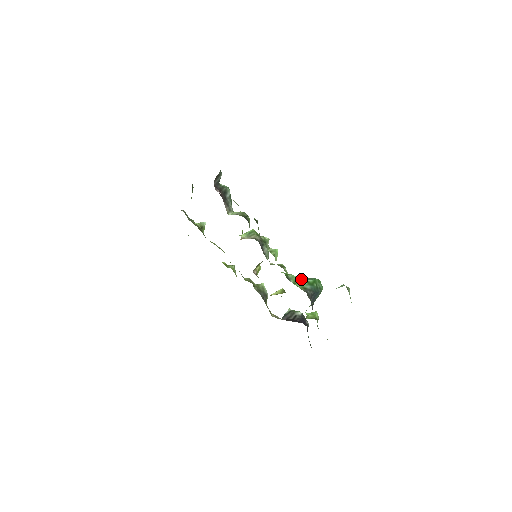
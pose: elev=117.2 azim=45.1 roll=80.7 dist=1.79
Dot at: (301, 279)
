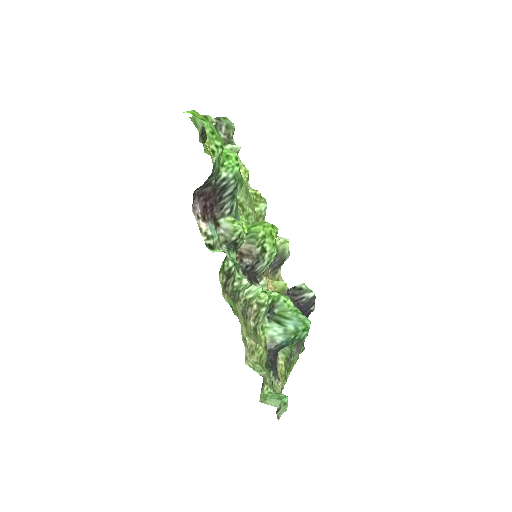
Dot at: (292, 310)
